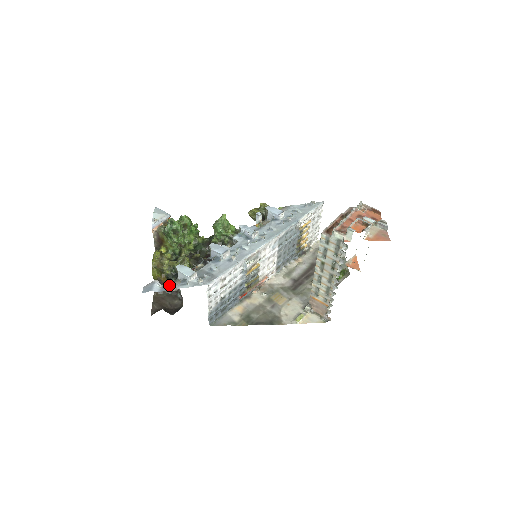
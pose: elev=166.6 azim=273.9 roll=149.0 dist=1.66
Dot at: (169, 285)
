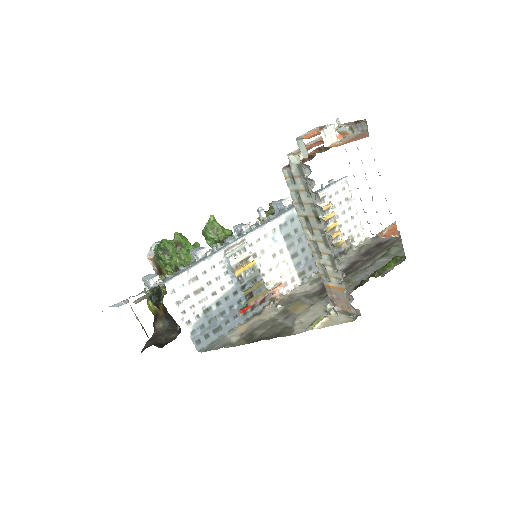
Dot at: (135, 300)
